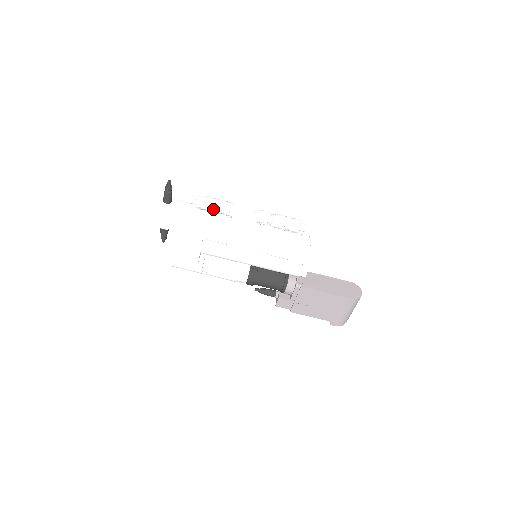
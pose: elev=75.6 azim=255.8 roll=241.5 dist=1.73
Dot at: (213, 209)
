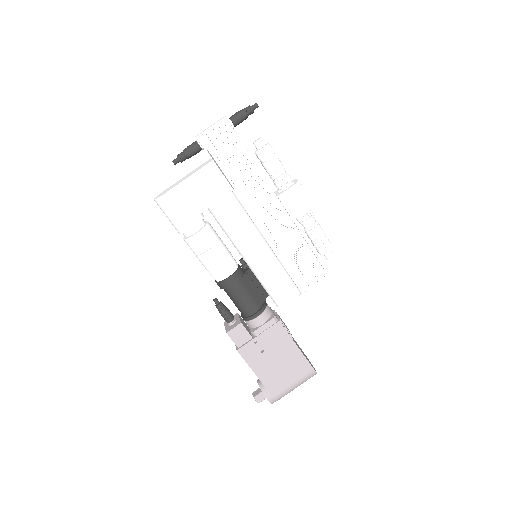
Dot at: (275, 166)
